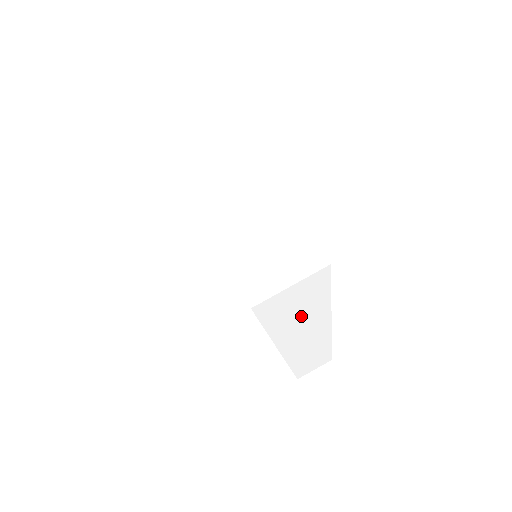
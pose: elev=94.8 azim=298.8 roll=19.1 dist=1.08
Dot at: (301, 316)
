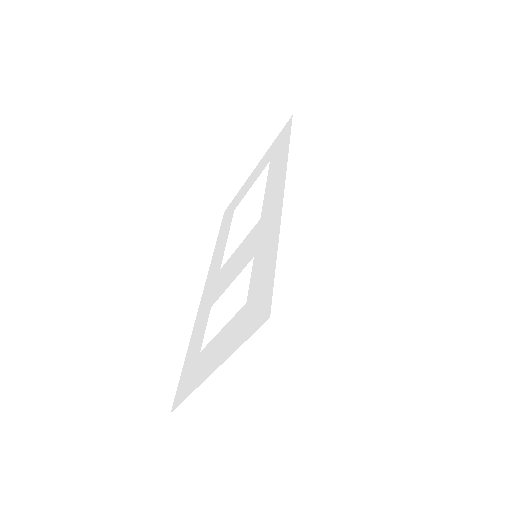
Dot at: occluded
